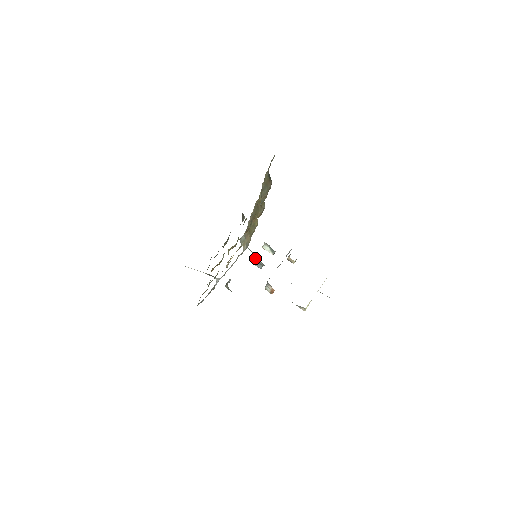
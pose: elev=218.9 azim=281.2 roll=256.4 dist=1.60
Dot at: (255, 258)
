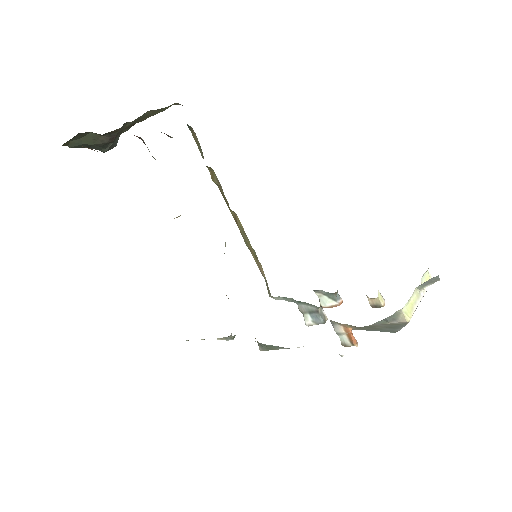
Dot at: (302, 308)
